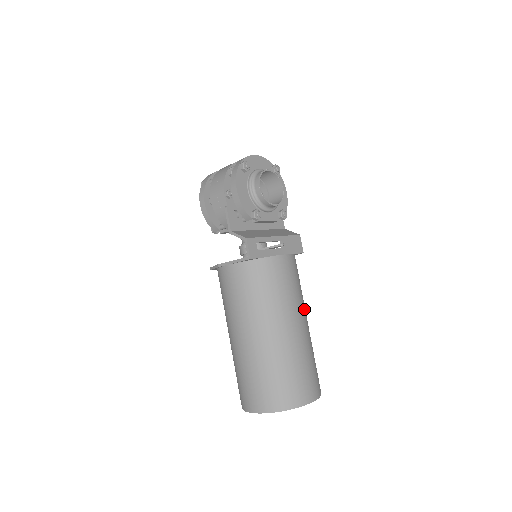
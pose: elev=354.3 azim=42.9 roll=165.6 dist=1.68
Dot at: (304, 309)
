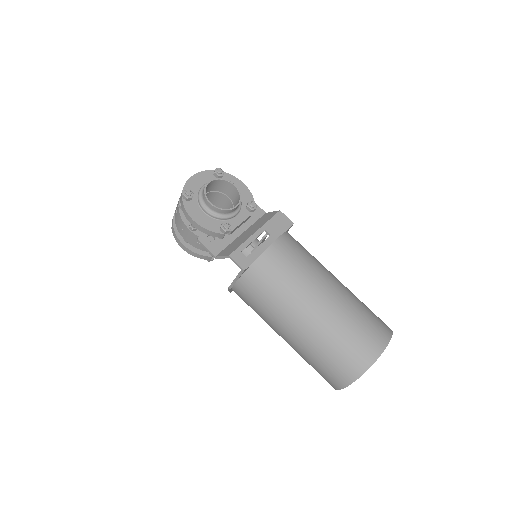
Dot at: (325, 273)
